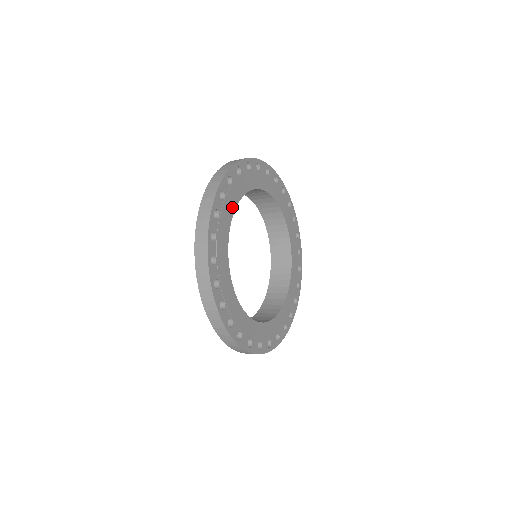
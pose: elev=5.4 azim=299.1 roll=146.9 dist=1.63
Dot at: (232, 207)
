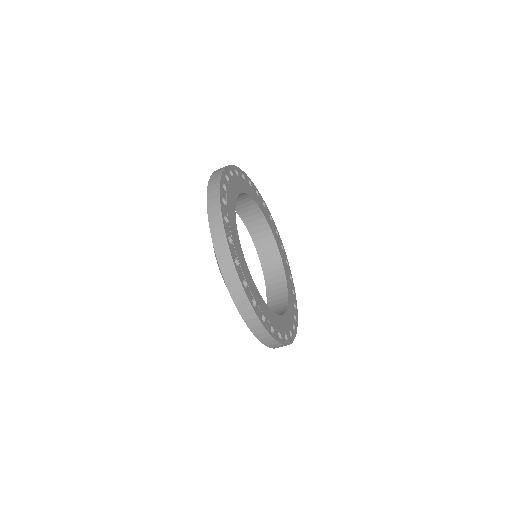
Dot at: (233, 211)
